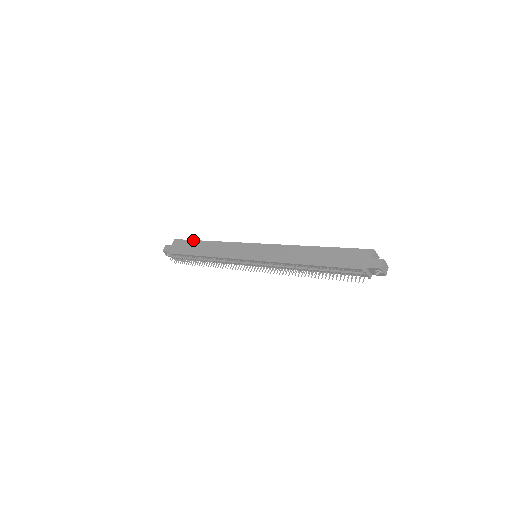
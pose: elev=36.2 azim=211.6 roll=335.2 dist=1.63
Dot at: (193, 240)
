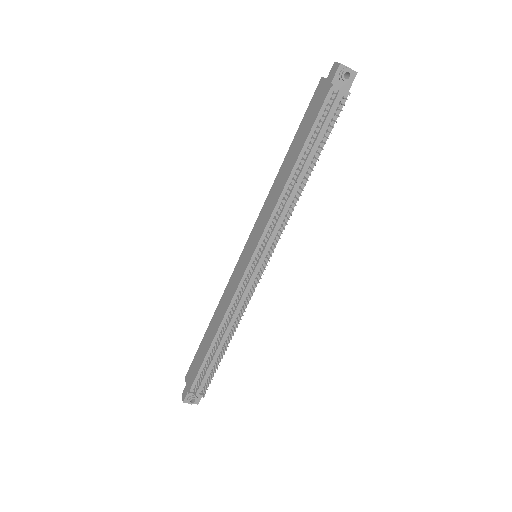
Dot at: occluded
